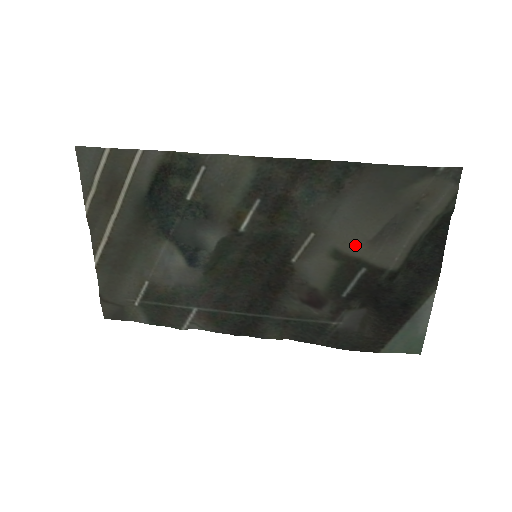
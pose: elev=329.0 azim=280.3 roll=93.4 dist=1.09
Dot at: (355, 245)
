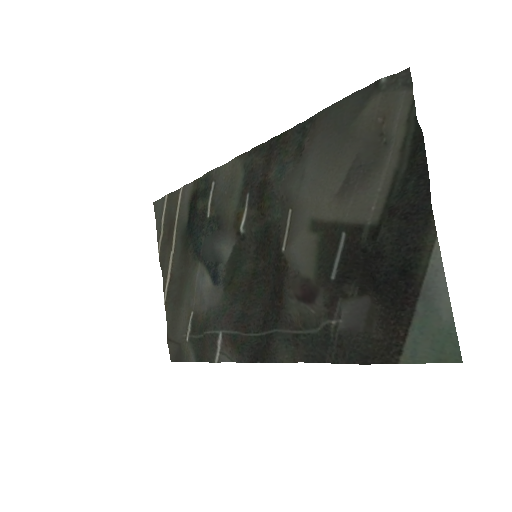
Dot at: (325, 206)
